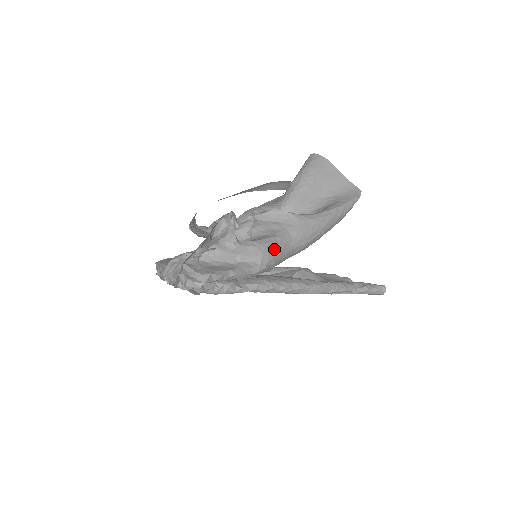
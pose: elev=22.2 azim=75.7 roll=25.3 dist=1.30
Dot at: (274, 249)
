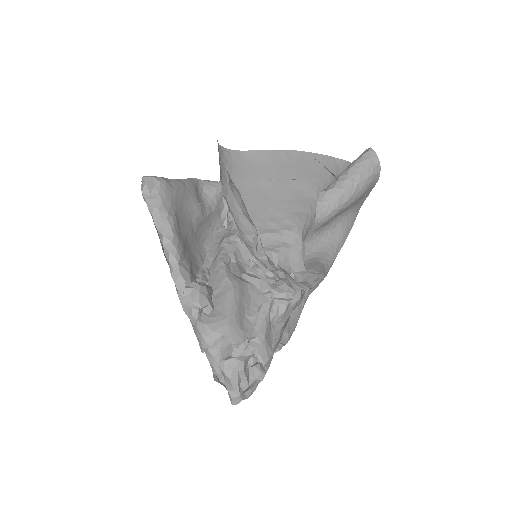
Dot at: occluded
